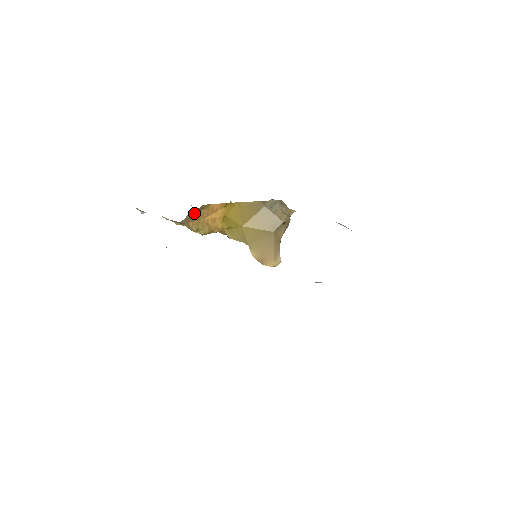
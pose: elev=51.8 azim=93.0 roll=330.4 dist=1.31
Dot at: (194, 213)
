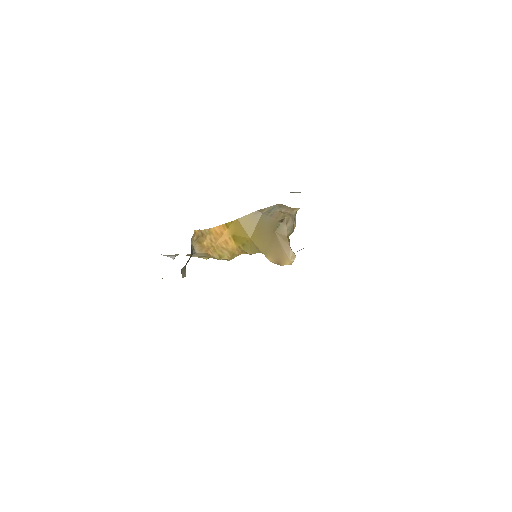
Dot at: (199, 241)
